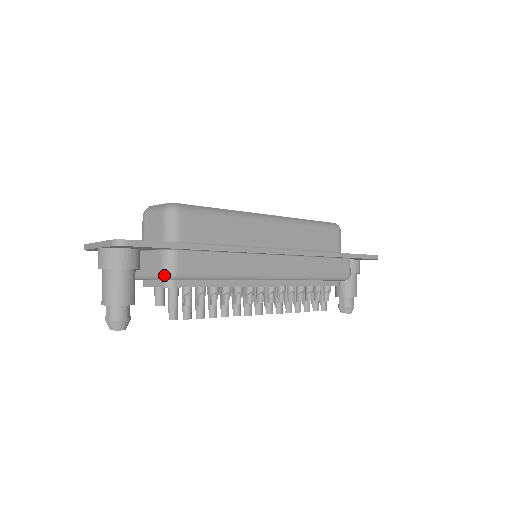
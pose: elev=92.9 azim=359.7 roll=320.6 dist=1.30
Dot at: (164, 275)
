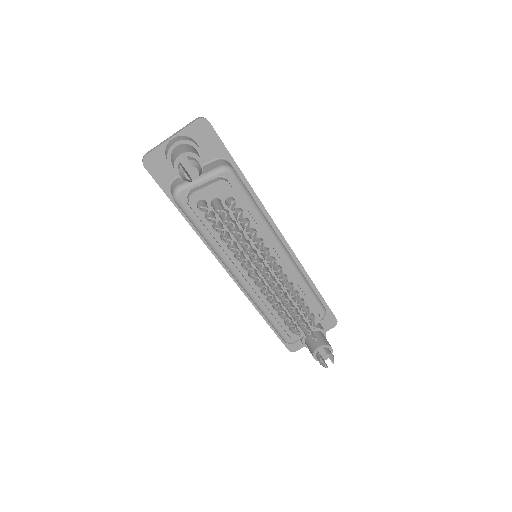
Dot at: (224, 165)
